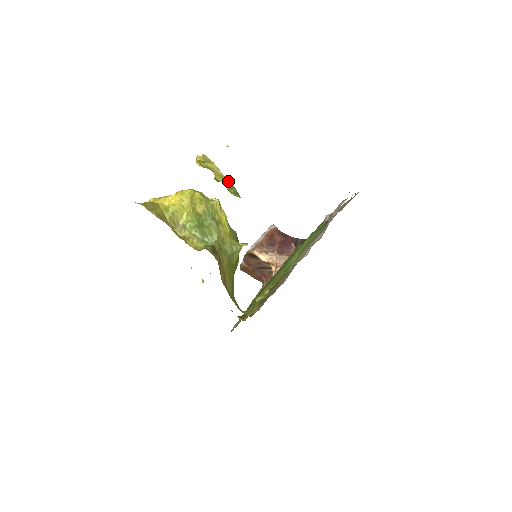
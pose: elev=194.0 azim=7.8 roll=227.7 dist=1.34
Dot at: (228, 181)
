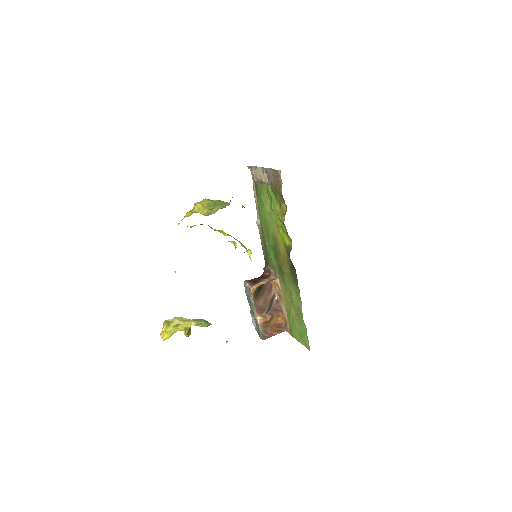
Dot at: (194, 320)
